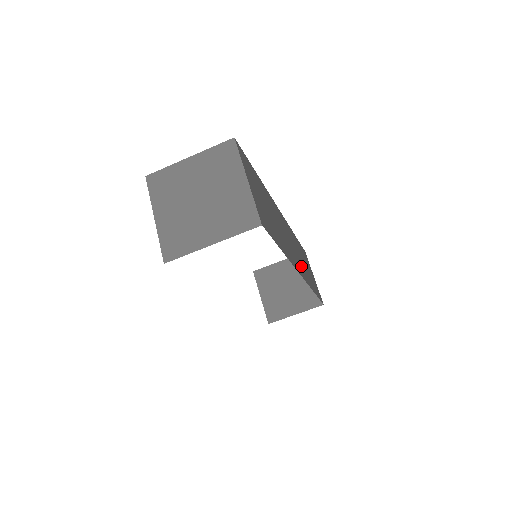
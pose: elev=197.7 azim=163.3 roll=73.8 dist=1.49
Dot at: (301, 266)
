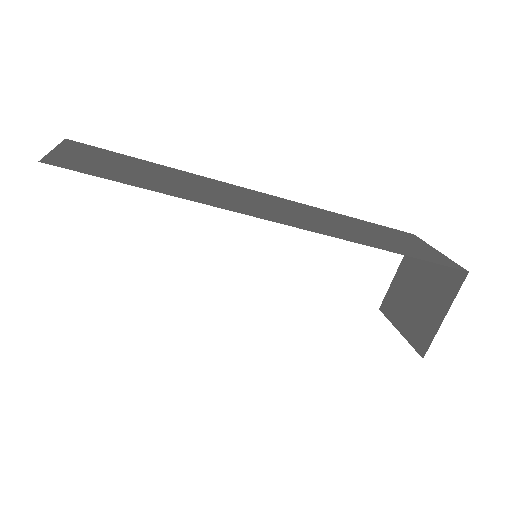
Dot at: (316, 225)
